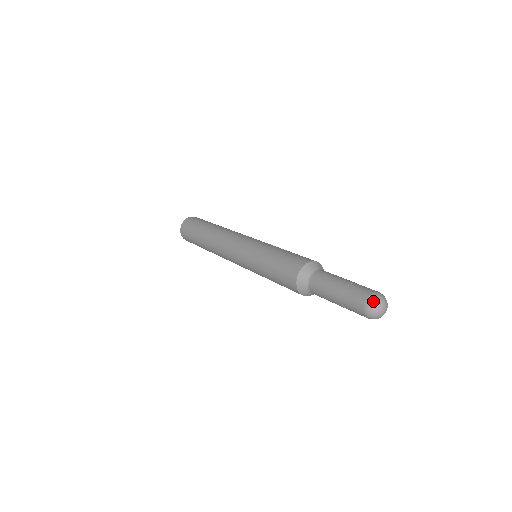
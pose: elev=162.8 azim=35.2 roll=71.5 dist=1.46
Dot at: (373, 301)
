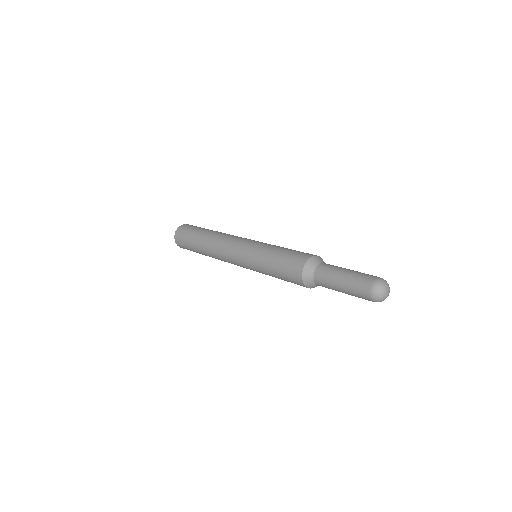
Dot at: (376, 289)
